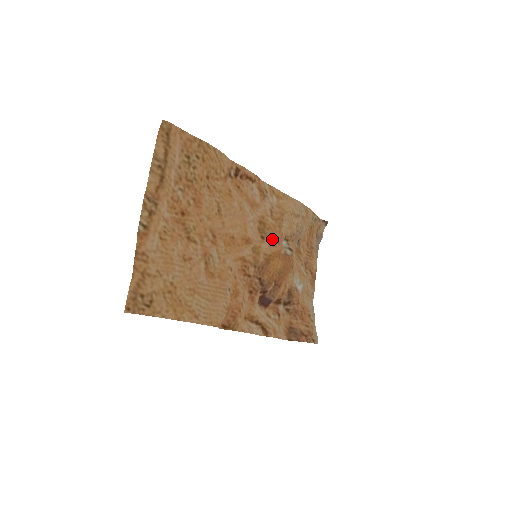
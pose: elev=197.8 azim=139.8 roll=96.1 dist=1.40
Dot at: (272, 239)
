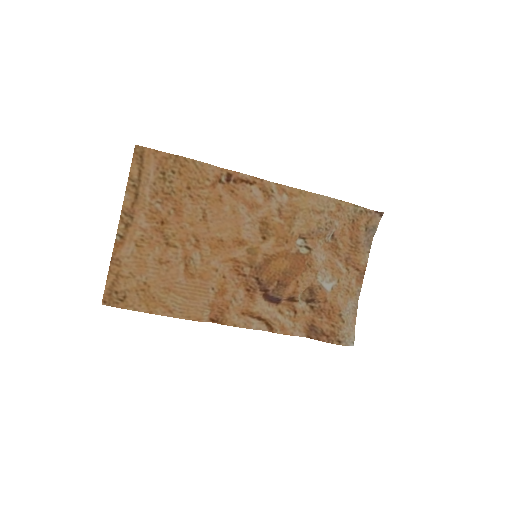
Dot at: (277, 239)
